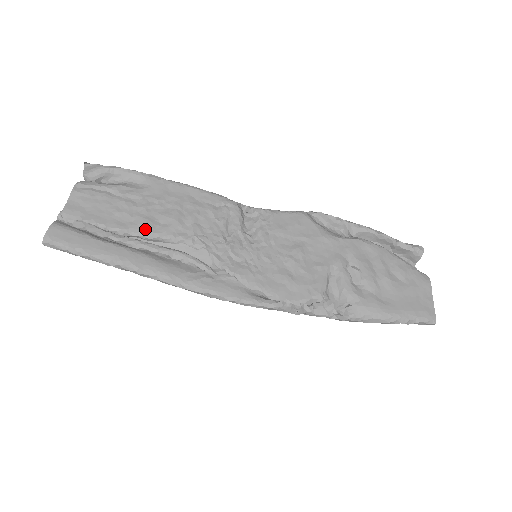
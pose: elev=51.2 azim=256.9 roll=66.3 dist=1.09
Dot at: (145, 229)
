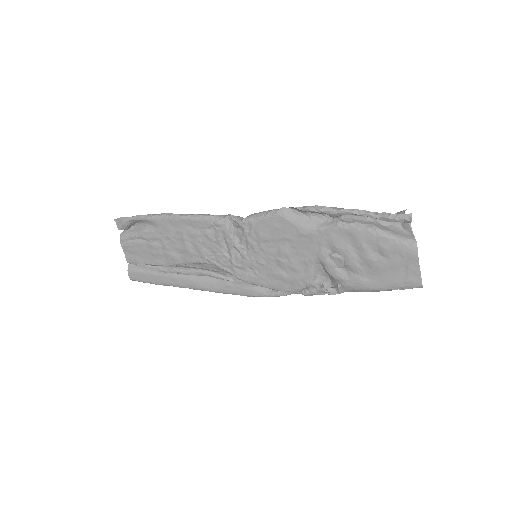
Dot at: (175, 262)
